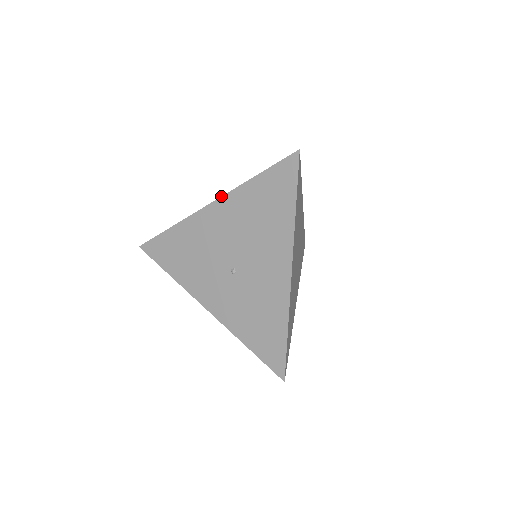
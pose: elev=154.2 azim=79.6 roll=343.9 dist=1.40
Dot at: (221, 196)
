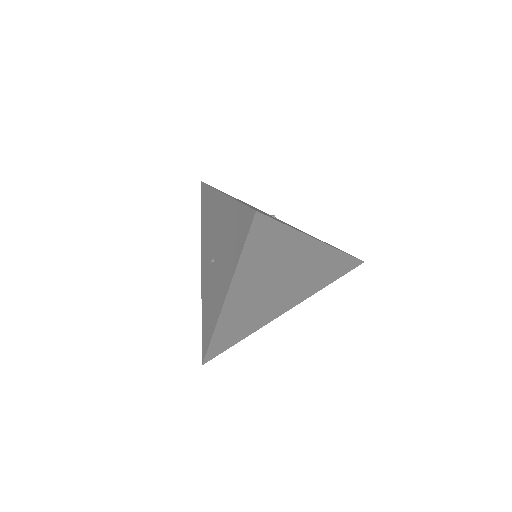
Dot at: occluded
